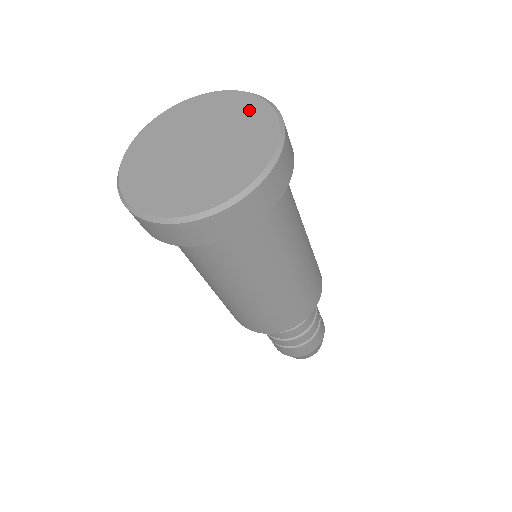
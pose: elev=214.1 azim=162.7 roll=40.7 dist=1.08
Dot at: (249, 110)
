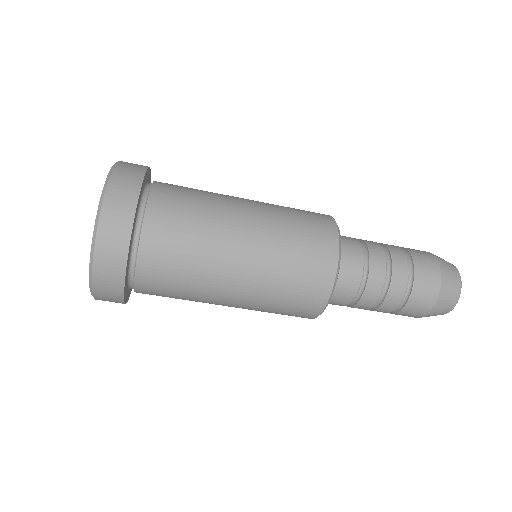
Dot at: occluded
